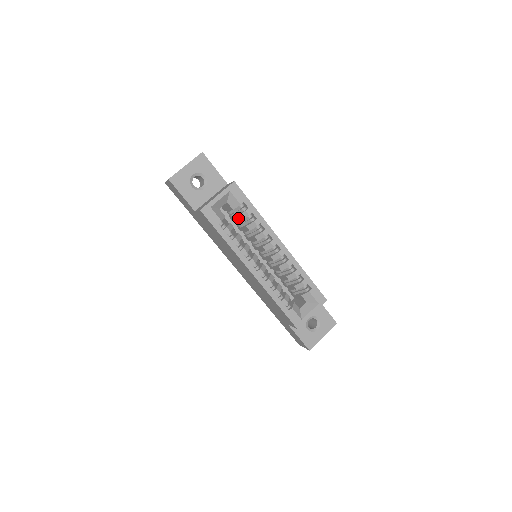
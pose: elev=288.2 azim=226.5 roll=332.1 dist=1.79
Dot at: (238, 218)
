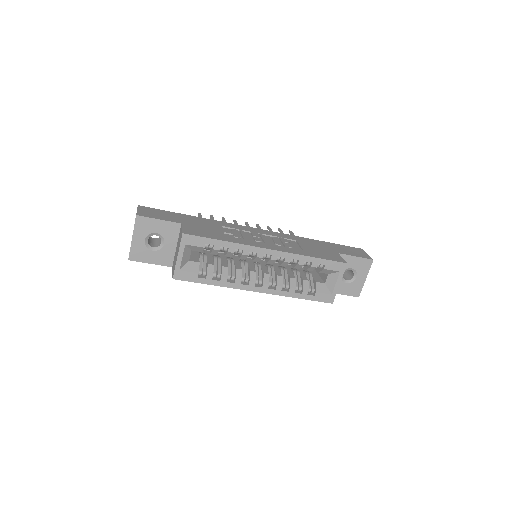
Dot at: occluded
